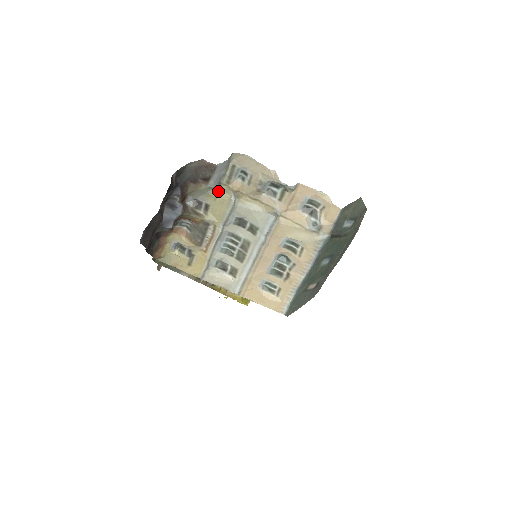
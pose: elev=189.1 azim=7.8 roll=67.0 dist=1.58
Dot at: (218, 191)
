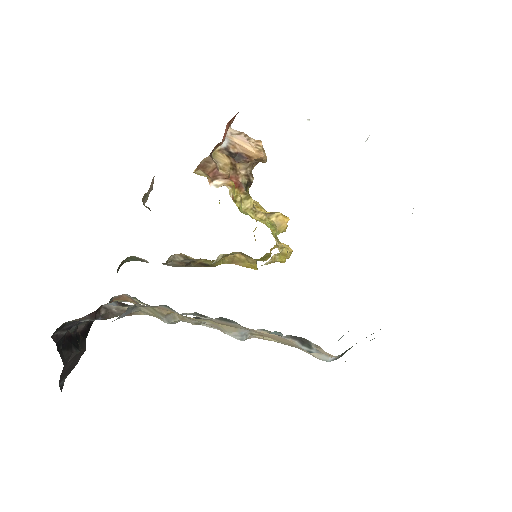
Dot at: (140, 309)
